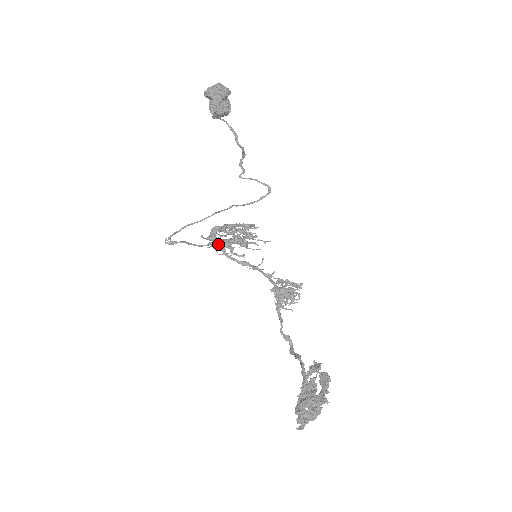
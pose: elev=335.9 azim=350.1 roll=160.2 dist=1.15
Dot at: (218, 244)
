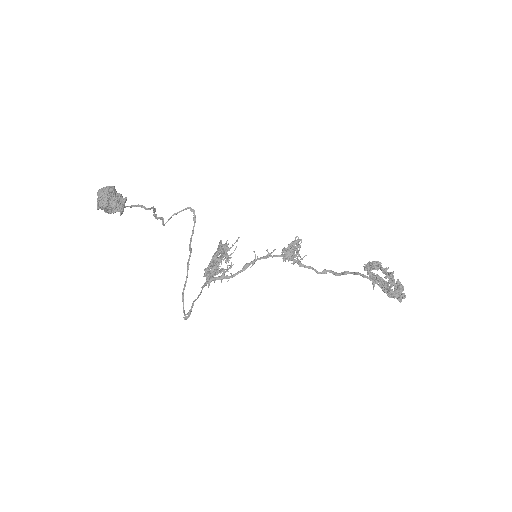
Dot at: (219, 278)
